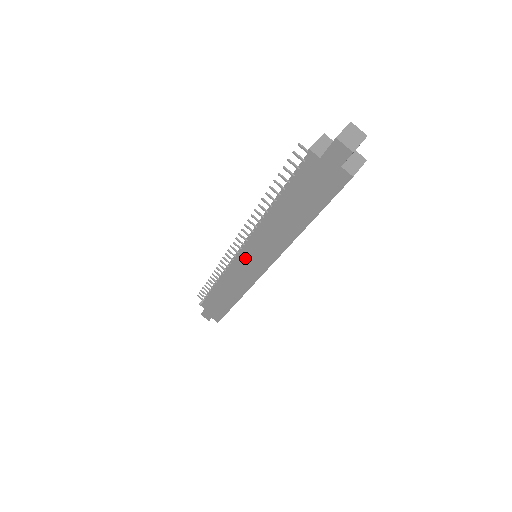
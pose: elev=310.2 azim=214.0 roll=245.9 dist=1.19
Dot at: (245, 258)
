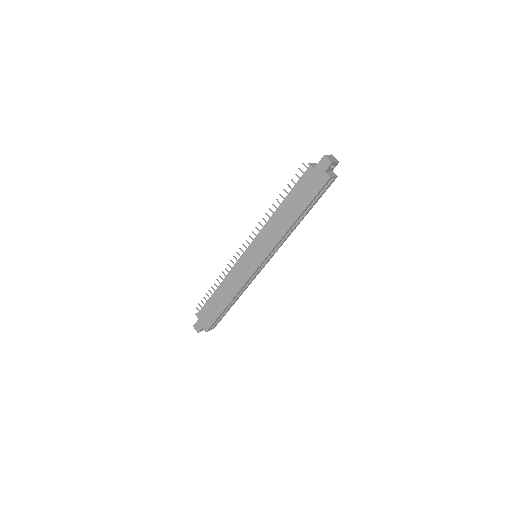
Dot at: (249, 254)
